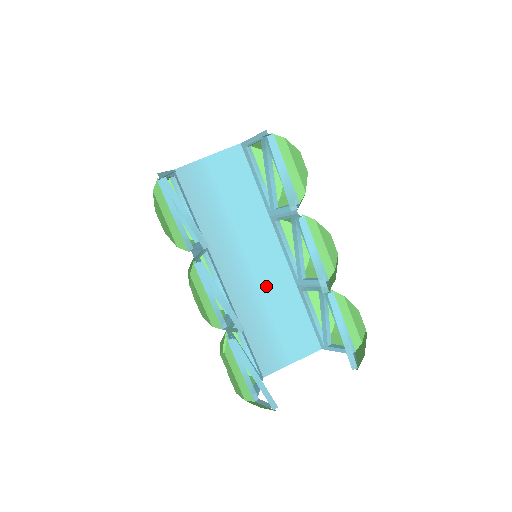
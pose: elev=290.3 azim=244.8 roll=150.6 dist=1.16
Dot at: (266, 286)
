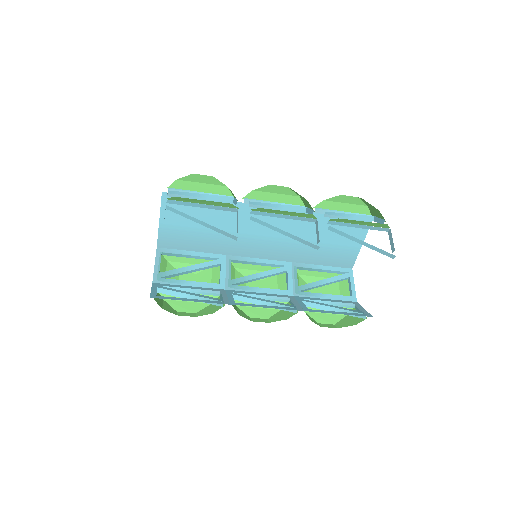
Dot at: occluded
